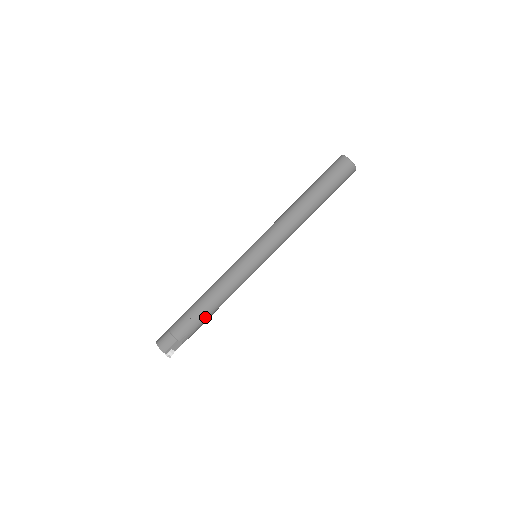
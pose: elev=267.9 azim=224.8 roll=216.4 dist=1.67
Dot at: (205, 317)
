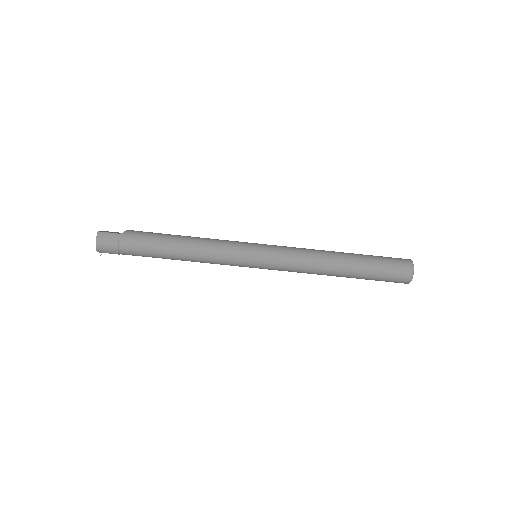
Dot at: (163, 258)
